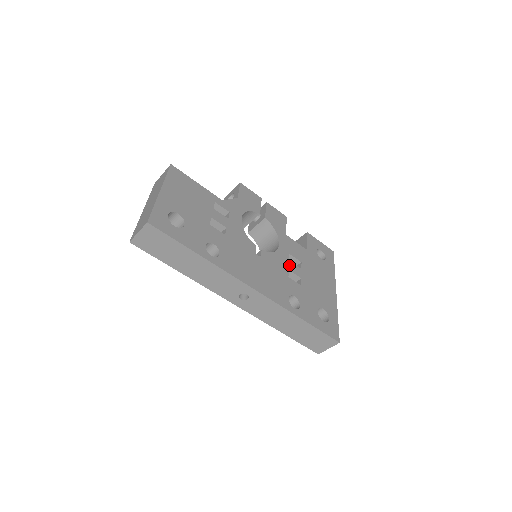
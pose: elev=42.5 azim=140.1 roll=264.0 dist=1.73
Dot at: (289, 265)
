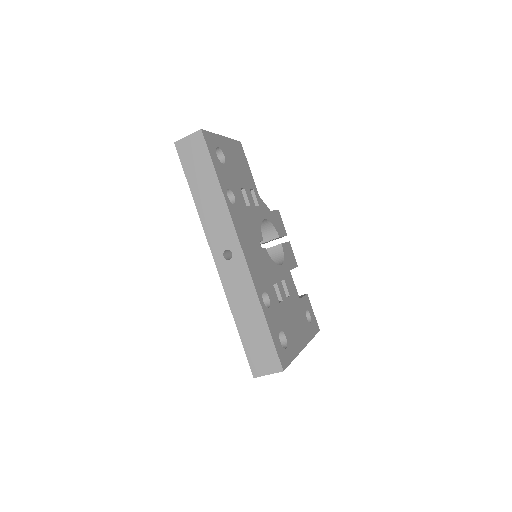
Dot at: (279, 282)
